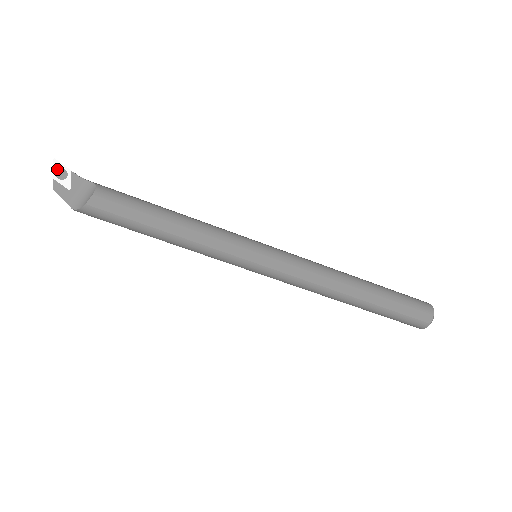
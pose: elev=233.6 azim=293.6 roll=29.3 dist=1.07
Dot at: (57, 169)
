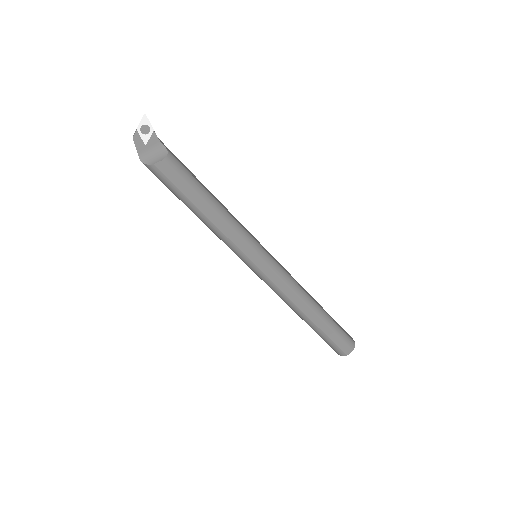
Dot at: (143, 124)
